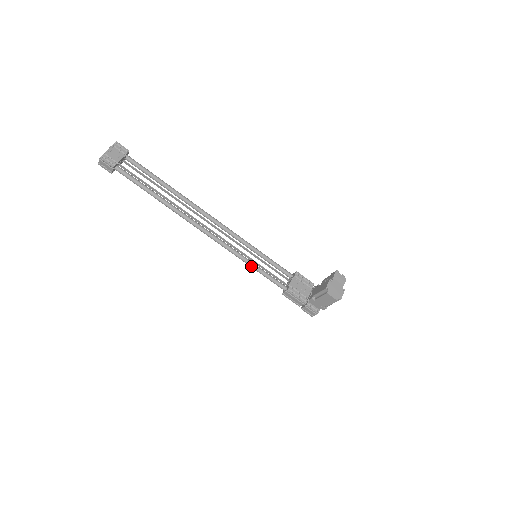
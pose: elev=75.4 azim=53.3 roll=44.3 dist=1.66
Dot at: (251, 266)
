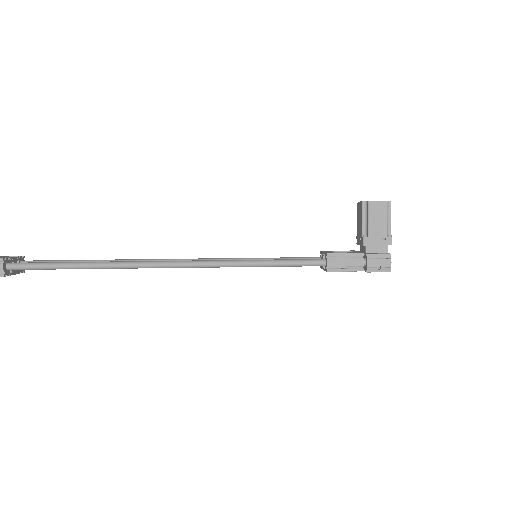
Dot at: (258, 263)
